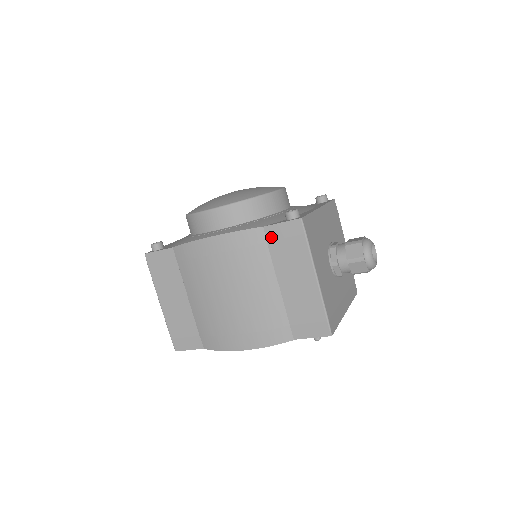
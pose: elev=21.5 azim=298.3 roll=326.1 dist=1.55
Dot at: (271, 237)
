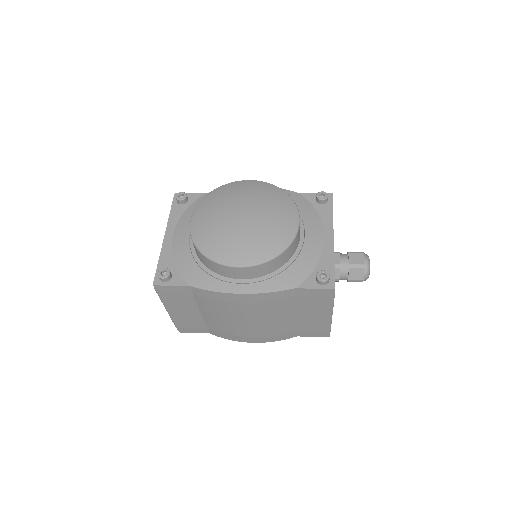
Dot at: (300, 294)
